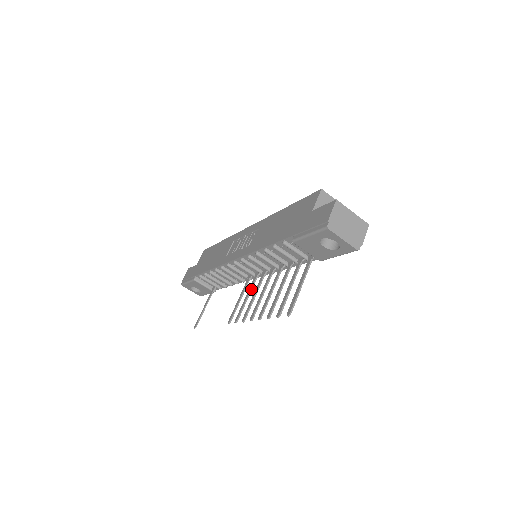
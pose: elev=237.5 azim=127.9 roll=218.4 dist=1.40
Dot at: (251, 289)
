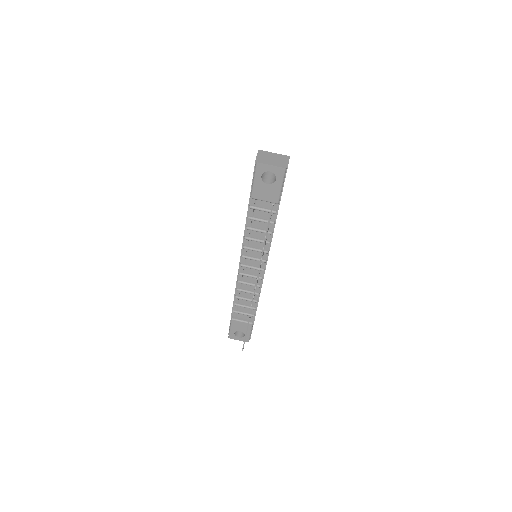
Dot at: occluded
